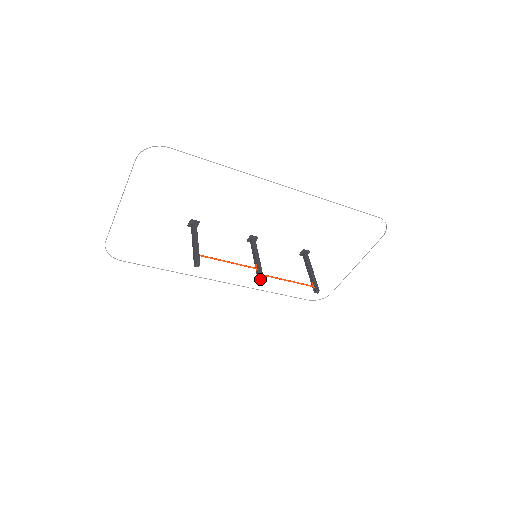
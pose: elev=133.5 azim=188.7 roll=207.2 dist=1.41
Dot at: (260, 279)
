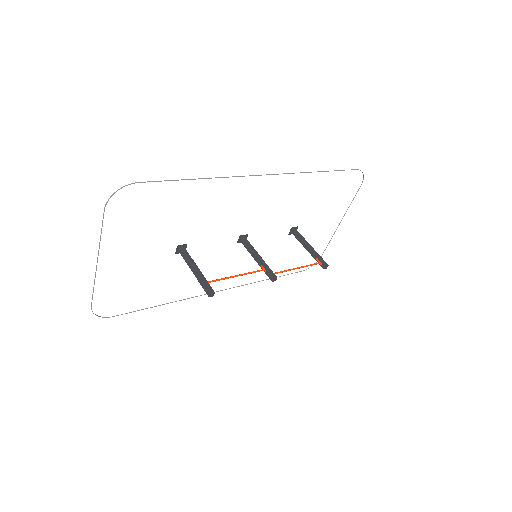
Dot at: (274, 280)
